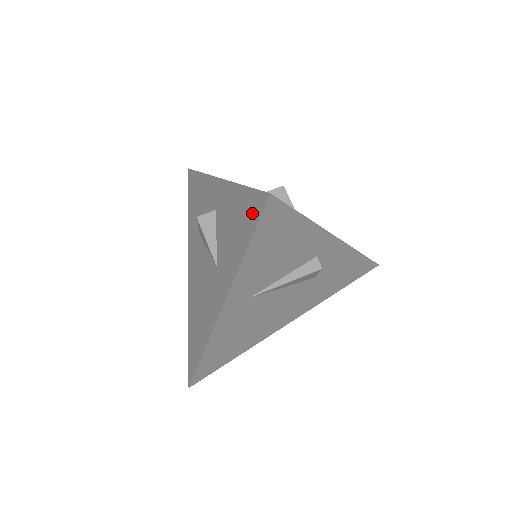
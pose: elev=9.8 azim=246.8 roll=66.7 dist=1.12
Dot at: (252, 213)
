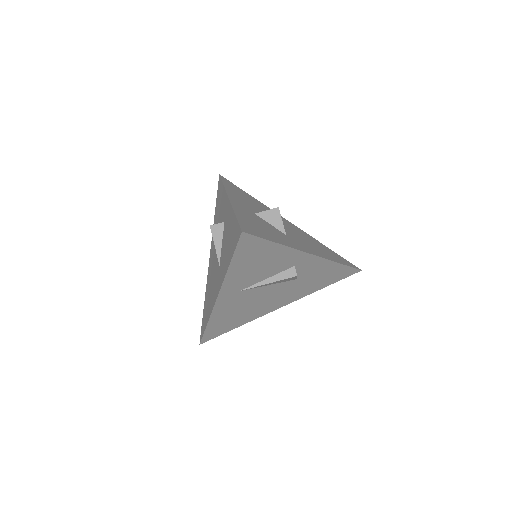
Dot at: (235, 239)
